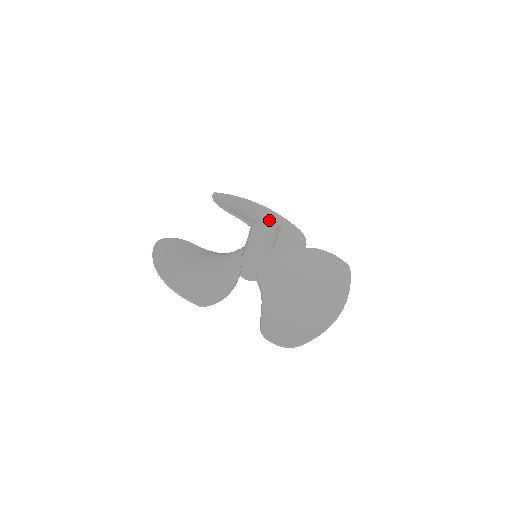
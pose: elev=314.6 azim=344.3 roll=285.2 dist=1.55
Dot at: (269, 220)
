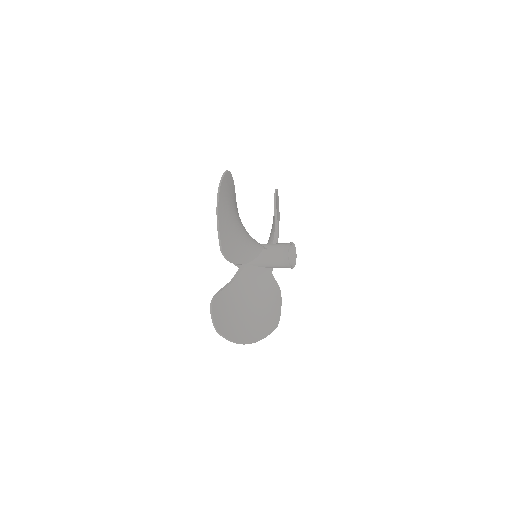
Dot at: (291, 253)
